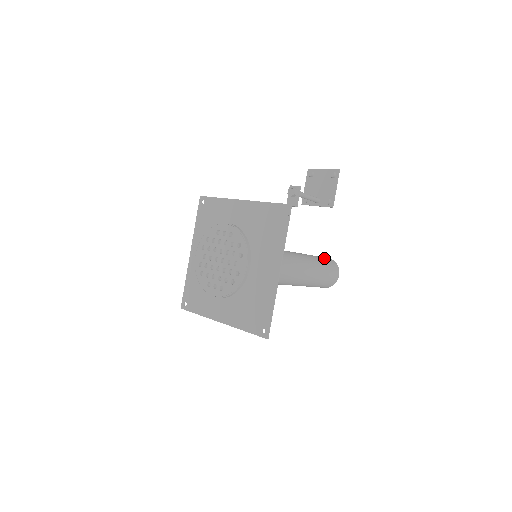
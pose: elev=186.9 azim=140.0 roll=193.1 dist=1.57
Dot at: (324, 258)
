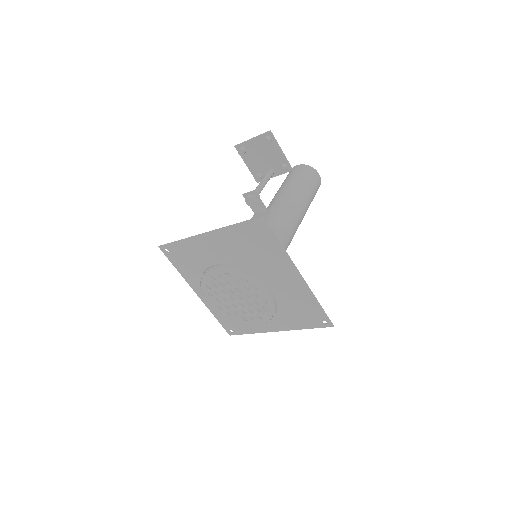
Dot at: (296, 174)
